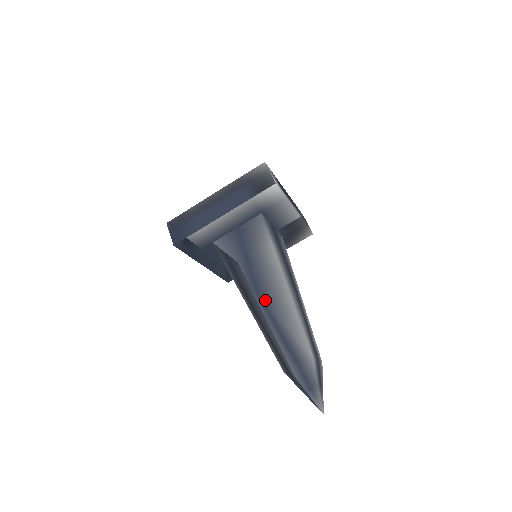
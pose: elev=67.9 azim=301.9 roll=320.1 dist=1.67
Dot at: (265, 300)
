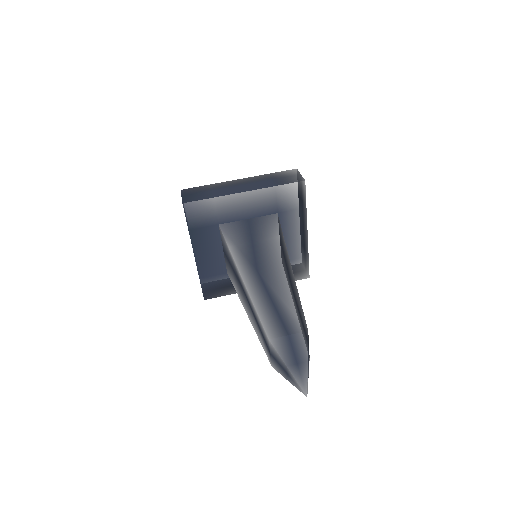
Dot at: (263, 275)
